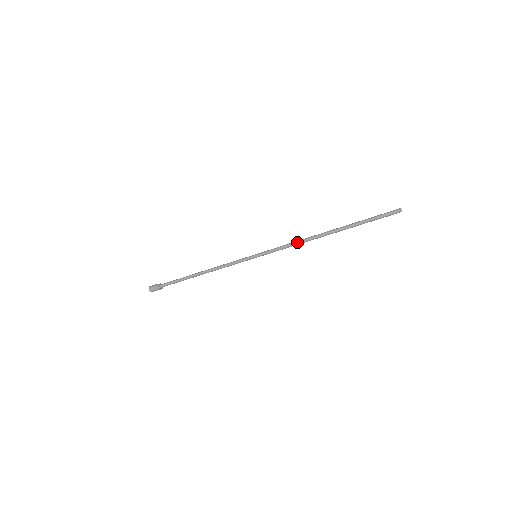
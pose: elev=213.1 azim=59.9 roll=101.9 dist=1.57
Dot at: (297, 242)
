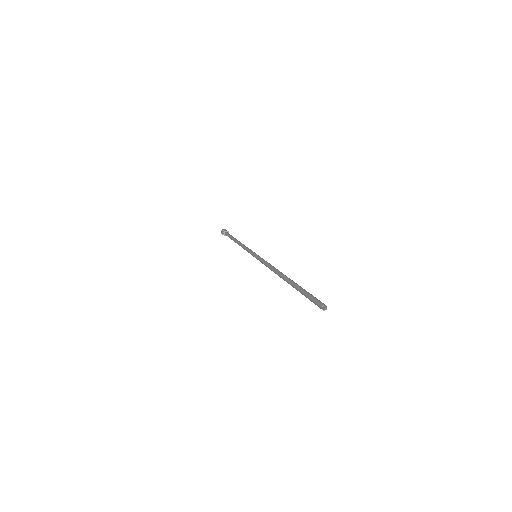
Dot at: occluded
